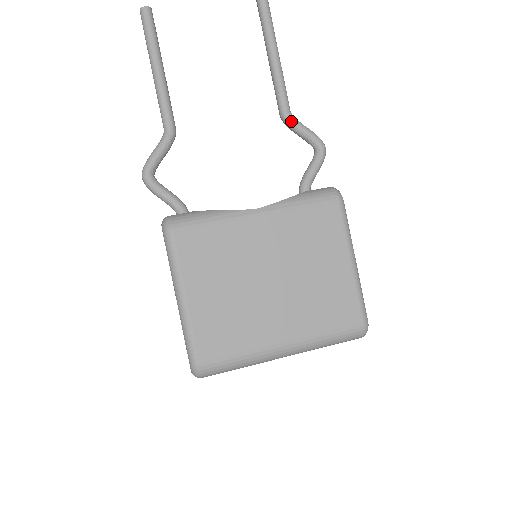
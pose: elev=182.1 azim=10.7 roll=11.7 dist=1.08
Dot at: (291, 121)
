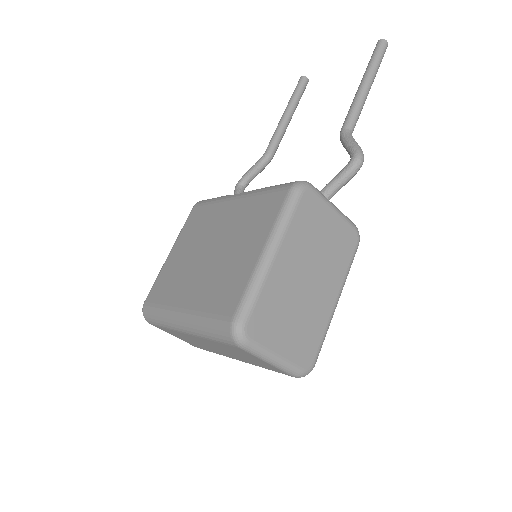
Dot at: (342, 136)
